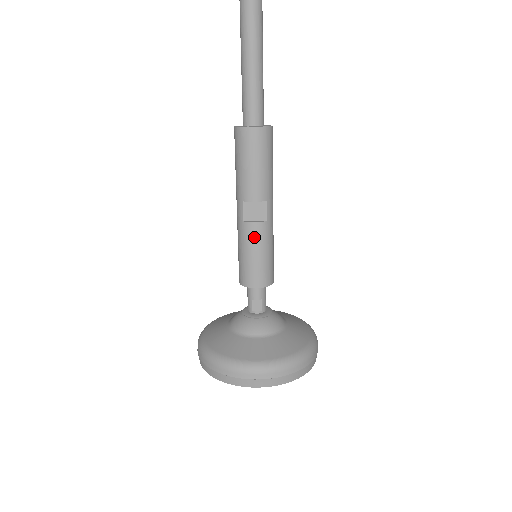
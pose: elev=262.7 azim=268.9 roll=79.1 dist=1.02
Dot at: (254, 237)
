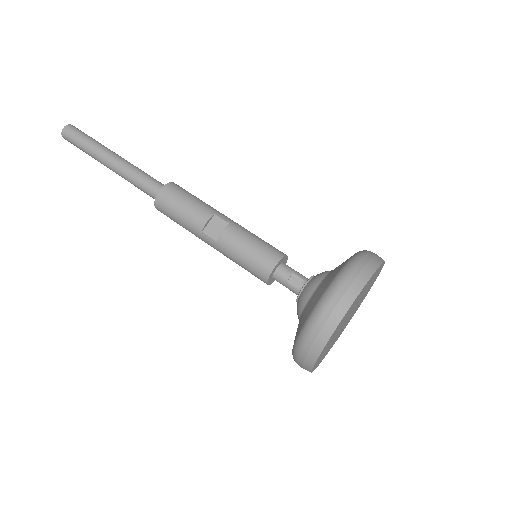
Dot at: (232, 240)
